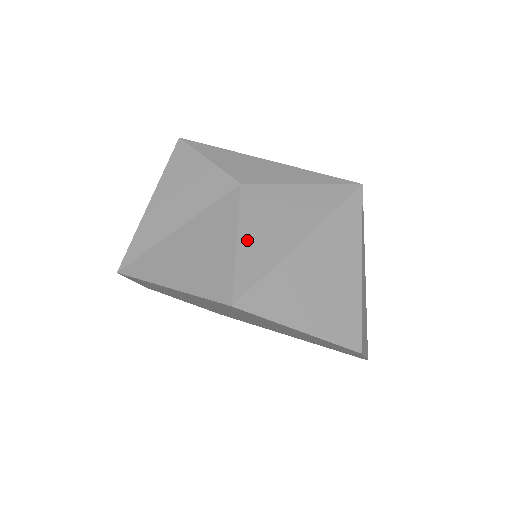
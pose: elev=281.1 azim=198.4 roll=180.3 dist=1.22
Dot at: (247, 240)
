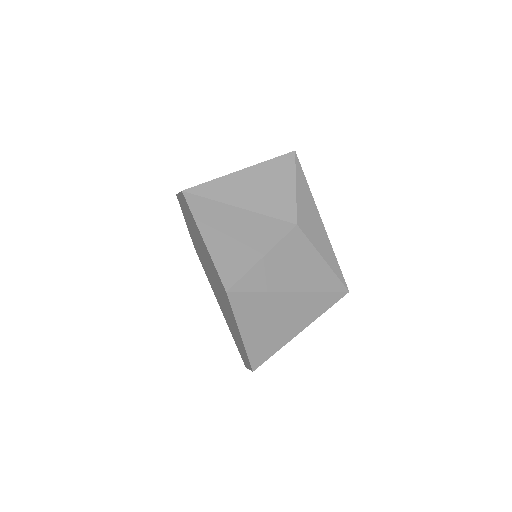
Dot at: (268, 262)
